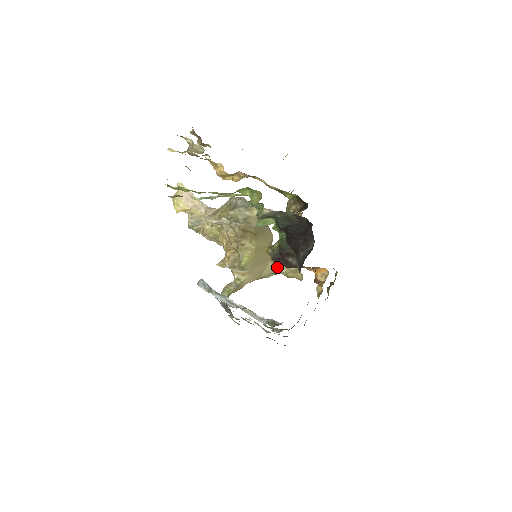
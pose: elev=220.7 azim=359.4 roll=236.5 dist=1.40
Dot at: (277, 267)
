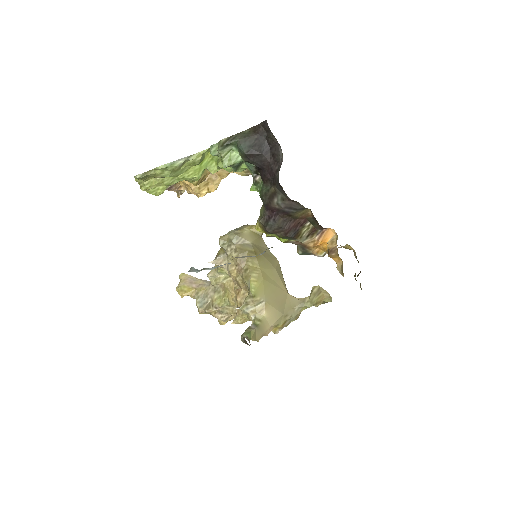
Dot at: (298, 299)
